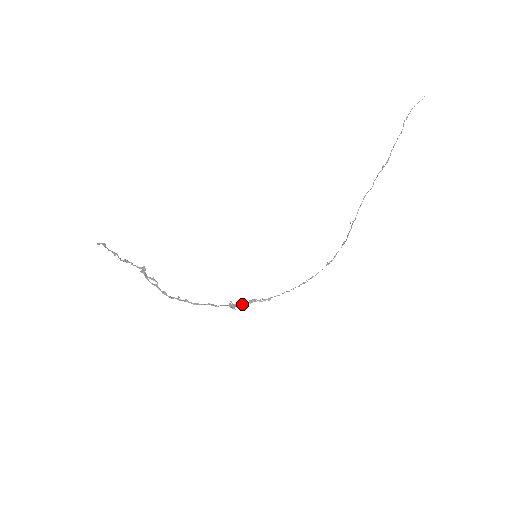
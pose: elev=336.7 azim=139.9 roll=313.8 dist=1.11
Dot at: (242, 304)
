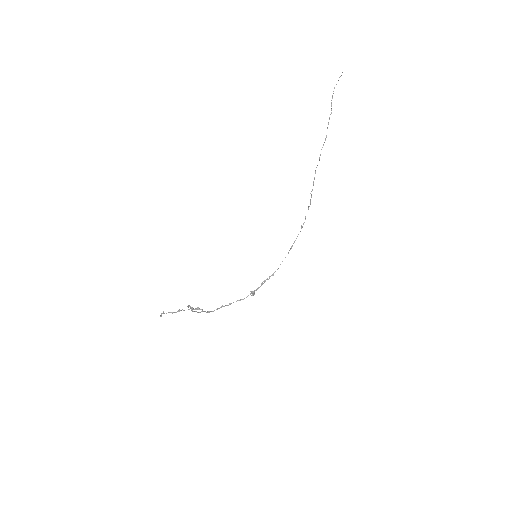
Dot at: occluded
